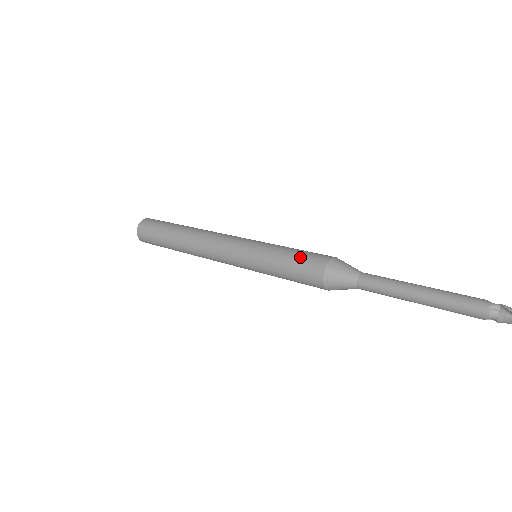
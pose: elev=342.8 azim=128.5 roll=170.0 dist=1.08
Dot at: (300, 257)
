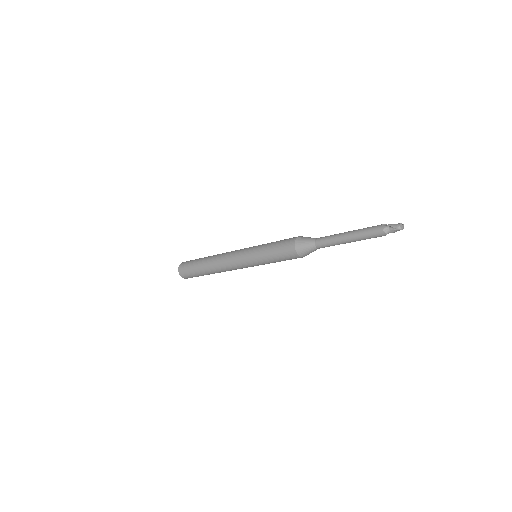
Dot at: (279, 249)
